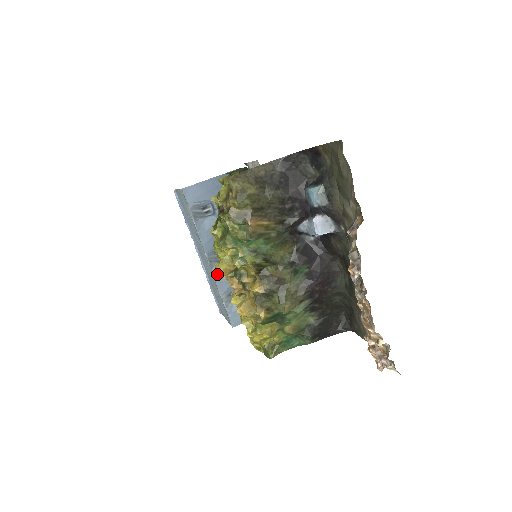
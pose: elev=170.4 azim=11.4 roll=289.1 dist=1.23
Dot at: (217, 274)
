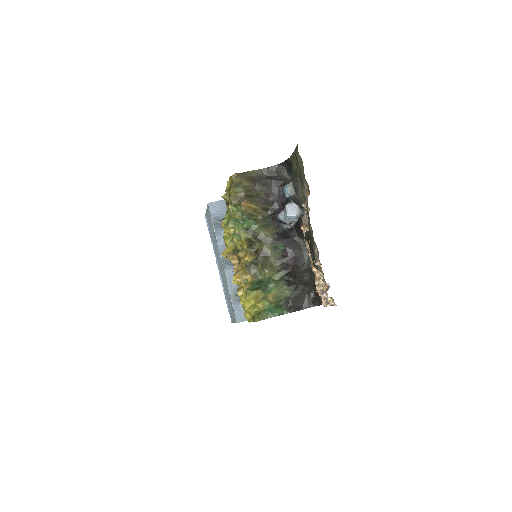
Dot at: (223, 255)
